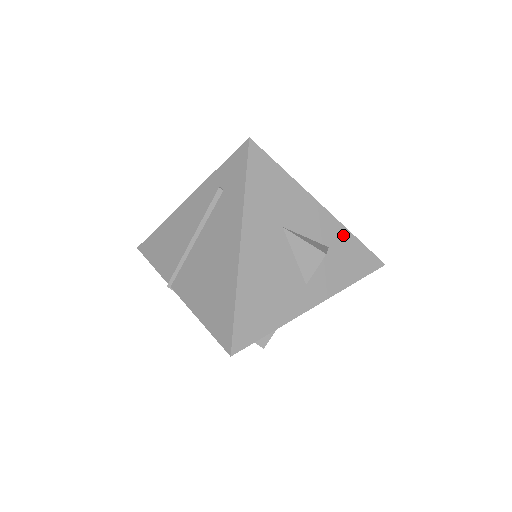
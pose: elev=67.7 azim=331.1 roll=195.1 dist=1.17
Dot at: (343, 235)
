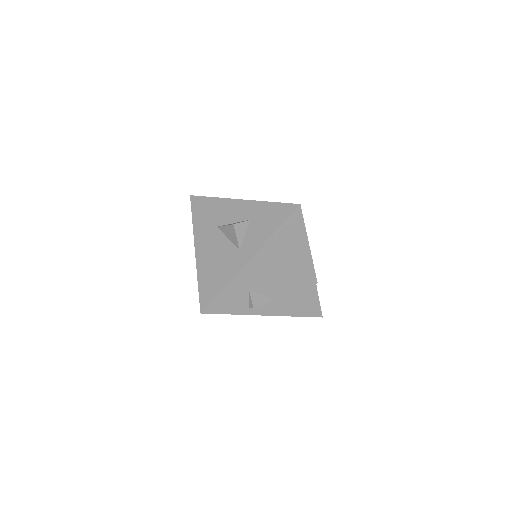
Dot at: (259, 206)
